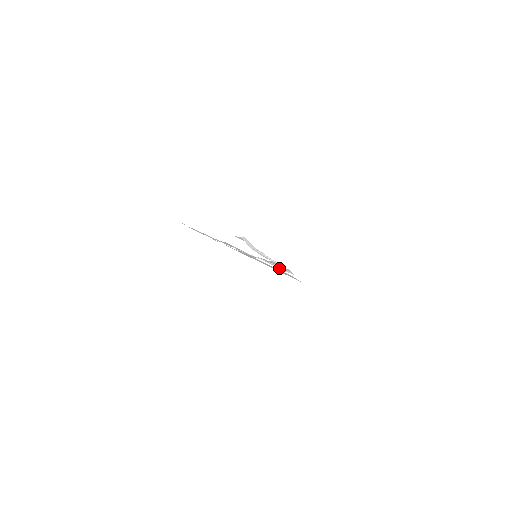
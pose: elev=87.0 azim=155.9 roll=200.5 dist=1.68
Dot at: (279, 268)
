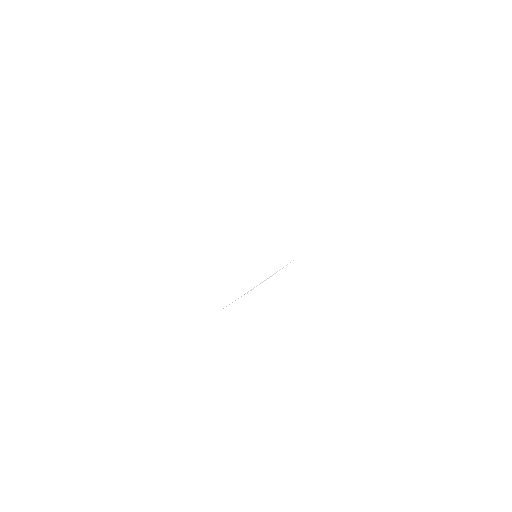
Dot at: occluded
